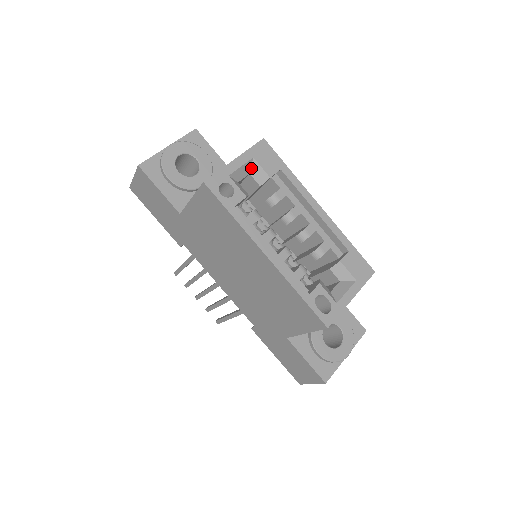
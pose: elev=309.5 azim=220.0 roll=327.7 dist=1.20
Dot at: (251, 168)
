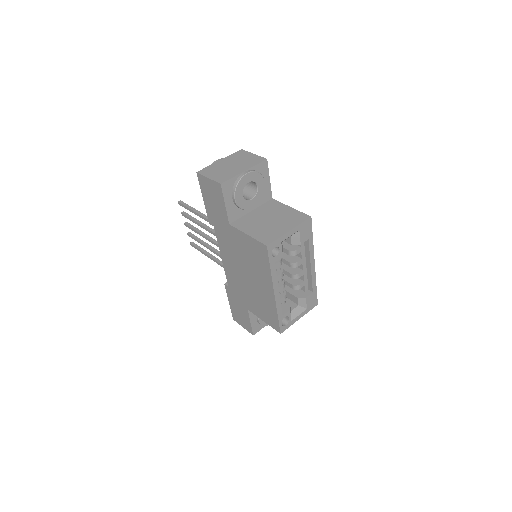
Dot at: (294, 234)
